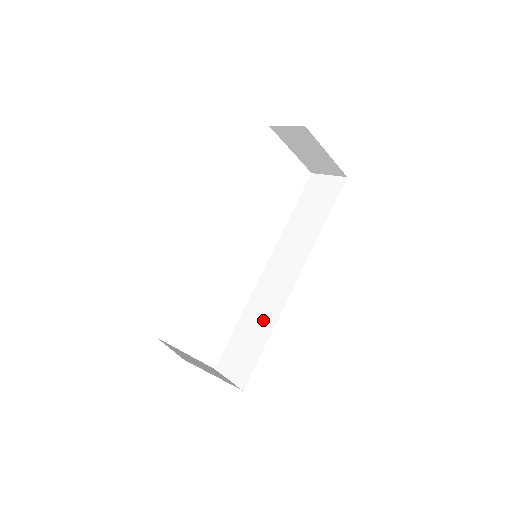
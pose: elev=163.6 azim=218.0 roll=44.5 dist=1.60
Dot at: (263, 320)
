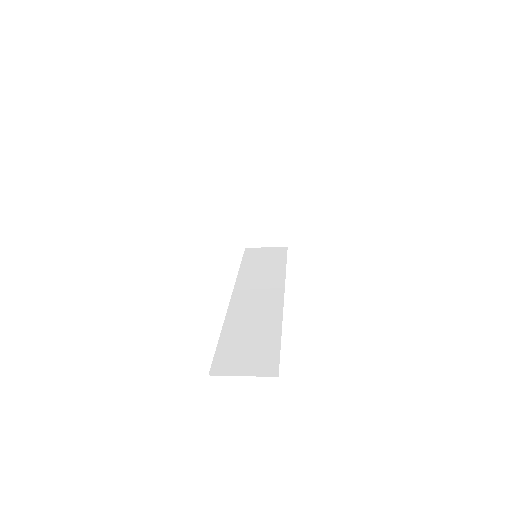
Dot at: (261, 323)
